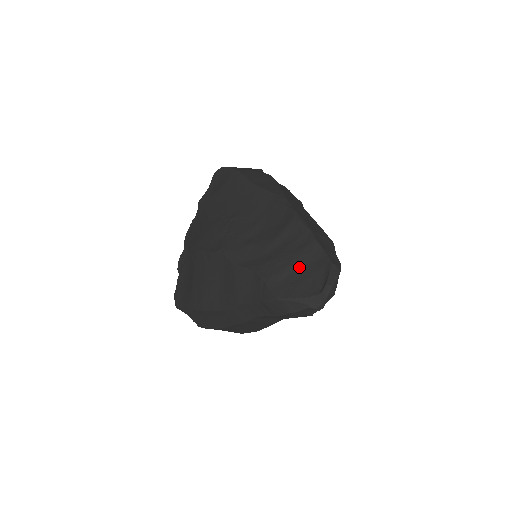
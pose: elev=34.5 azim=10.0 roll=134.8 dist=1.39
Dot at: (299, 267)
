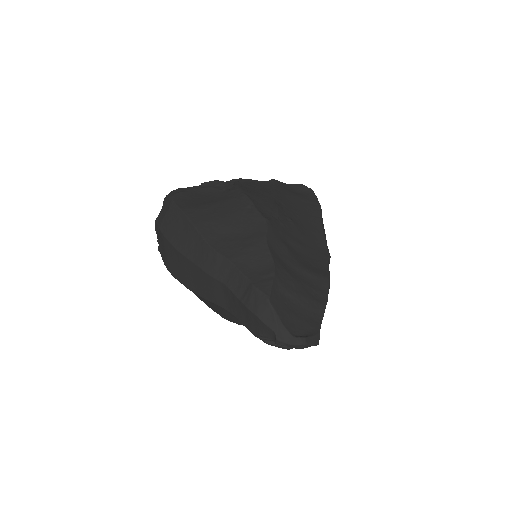
Dot at: (300, 304)
